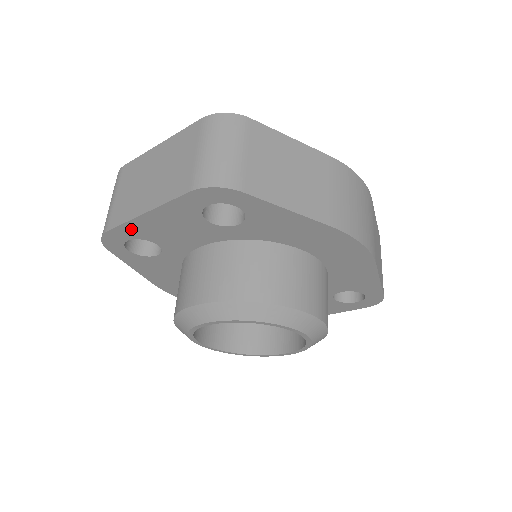
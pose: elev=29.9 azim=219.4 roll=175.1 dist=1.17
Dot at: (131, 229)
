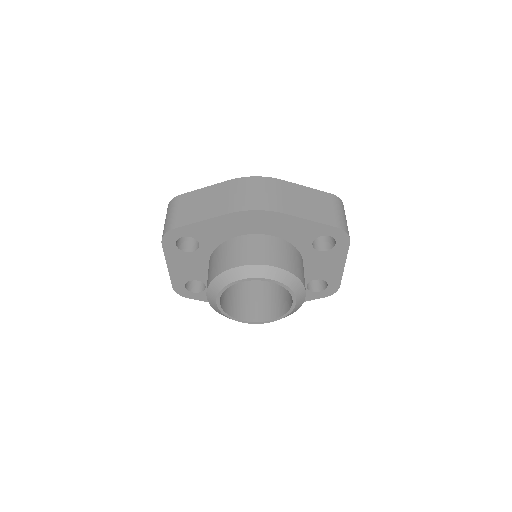
Dot at: (176, 279)
